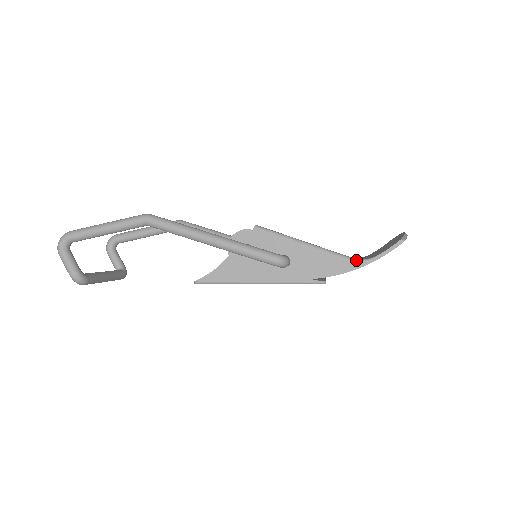
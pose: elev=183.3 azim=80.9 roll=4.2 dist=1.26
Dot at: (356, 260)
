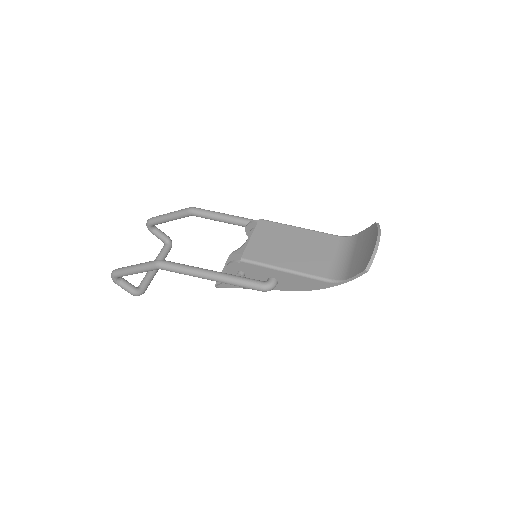
Dot at: (330, 282)
